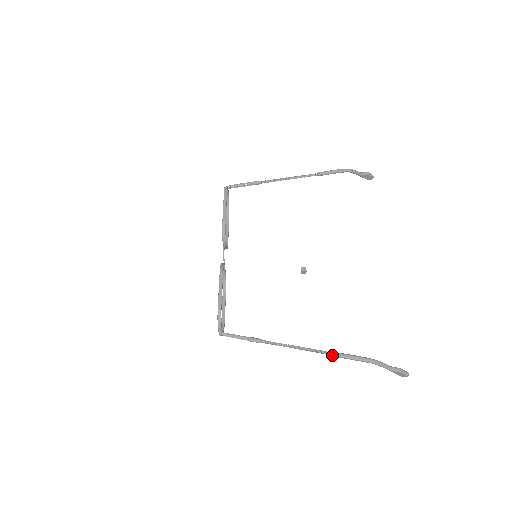
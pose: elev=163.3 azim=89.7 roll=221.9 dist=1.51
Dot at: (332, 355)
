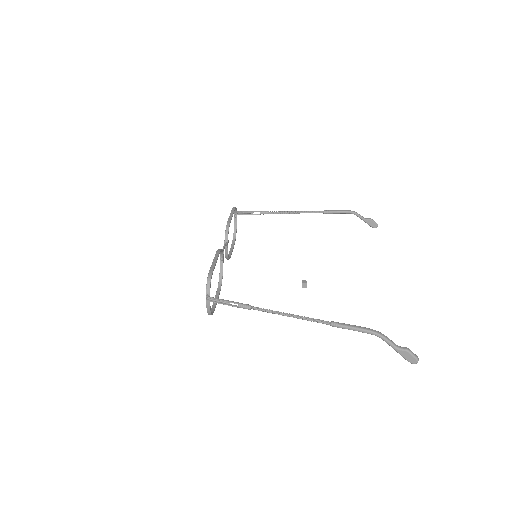
Dot at: (328, 324)
